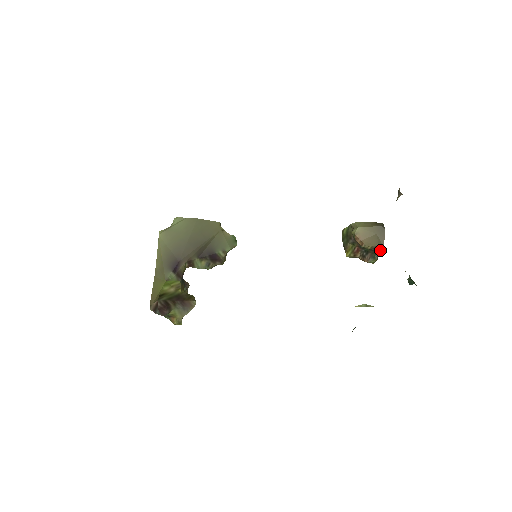
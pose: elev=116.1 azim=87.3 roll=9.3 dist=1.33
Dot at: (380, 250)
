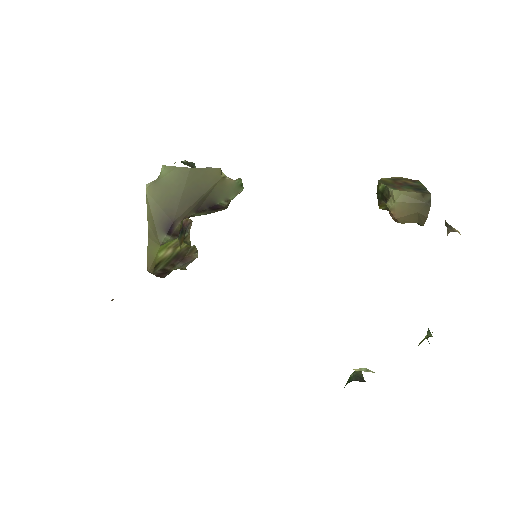
Dot at: (419, 224)
